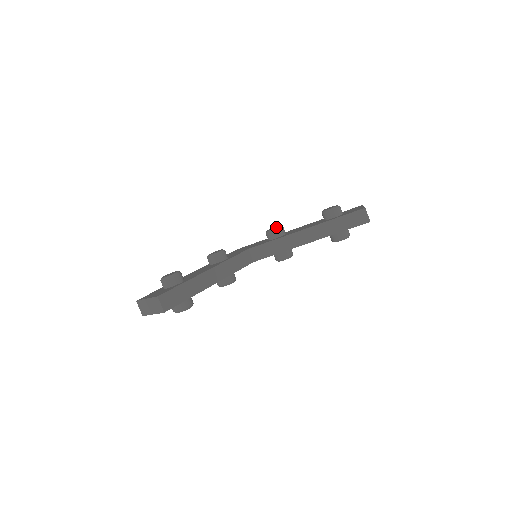
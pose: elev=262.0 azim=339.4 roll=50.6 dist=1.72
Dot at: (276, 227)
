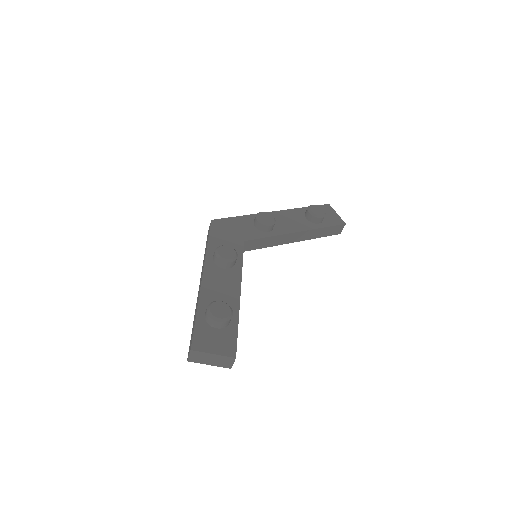
Dot at: (271, 219)
